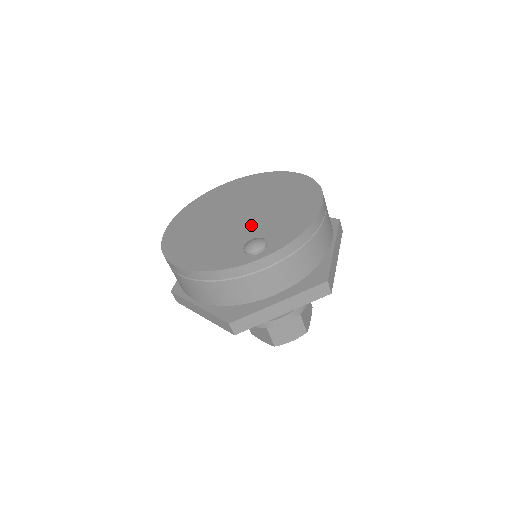
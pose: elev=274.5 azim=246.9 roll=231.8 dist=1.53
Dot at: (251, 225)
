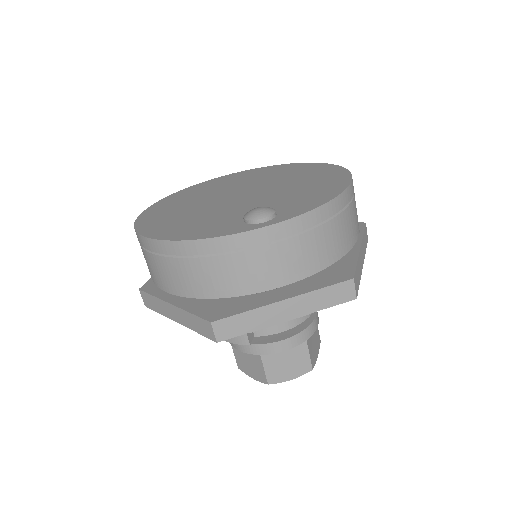
Dot at: (255, 201)
